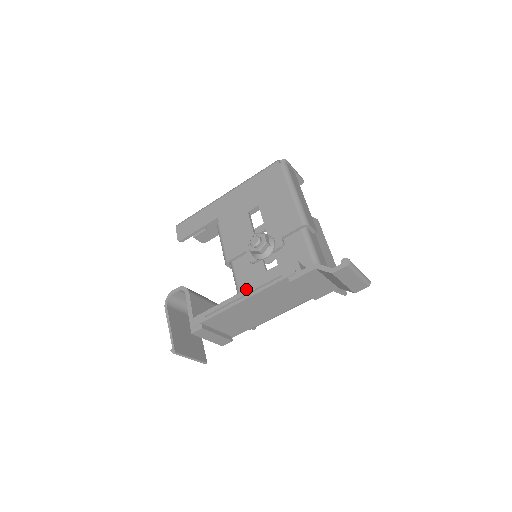
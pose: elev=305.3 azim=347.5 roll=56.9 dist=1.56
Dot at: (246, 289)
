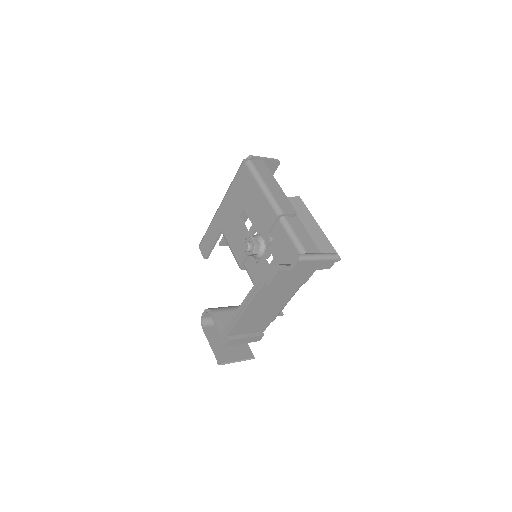
Dot at: (243, 300)
